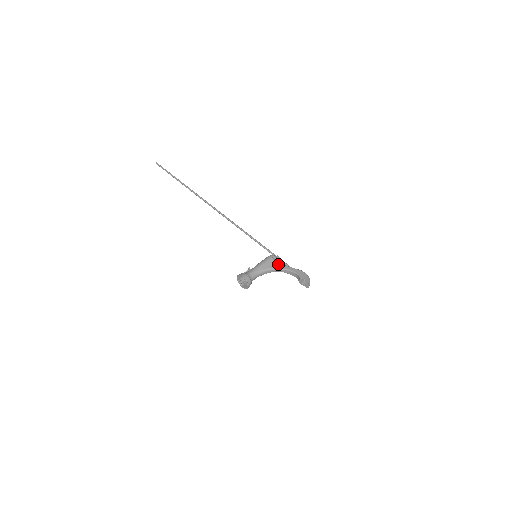
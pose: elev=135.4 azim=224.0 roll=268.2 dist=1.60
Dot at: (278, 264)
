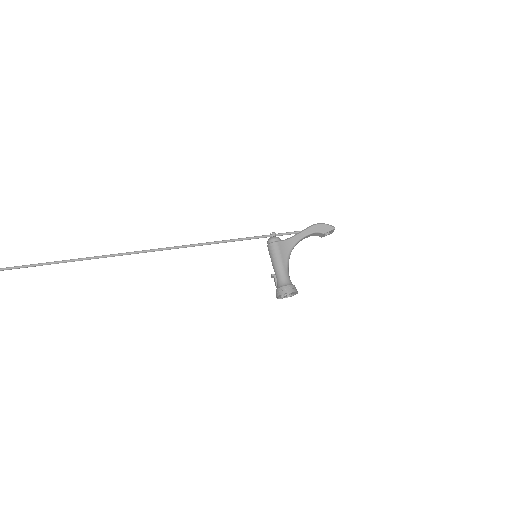
Dot at: (288, 242)
